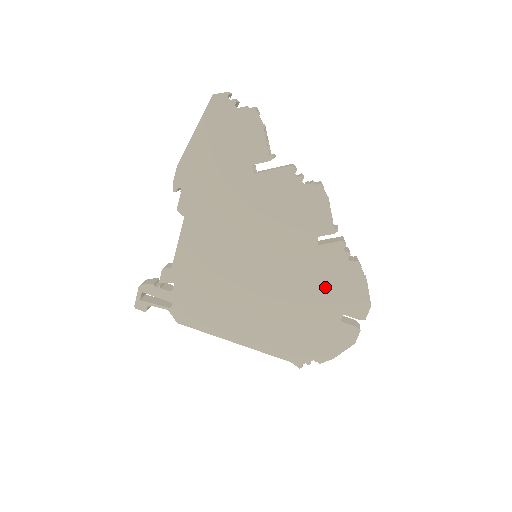
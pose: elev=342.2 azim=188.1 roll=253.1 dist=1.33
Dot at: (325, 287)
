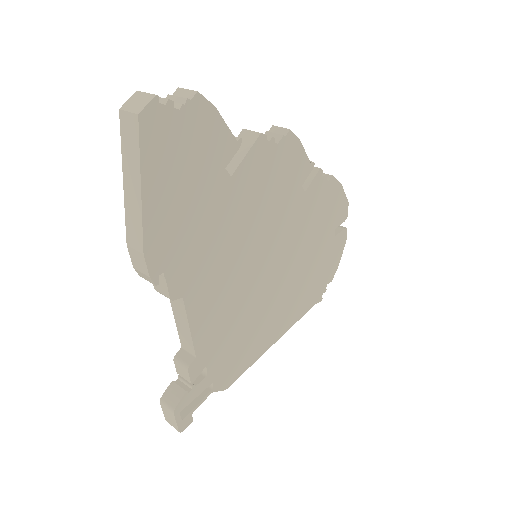
Dot at: (319, 222)
